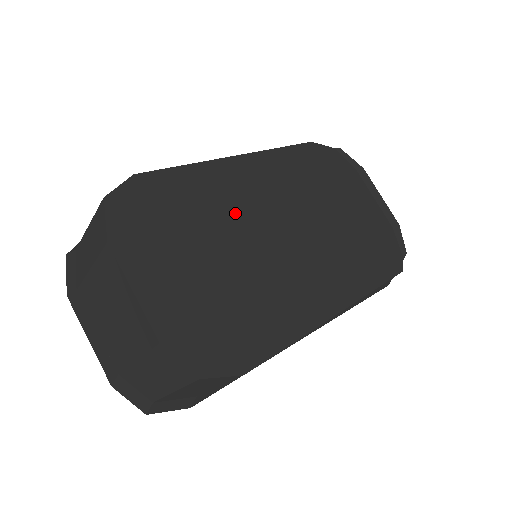
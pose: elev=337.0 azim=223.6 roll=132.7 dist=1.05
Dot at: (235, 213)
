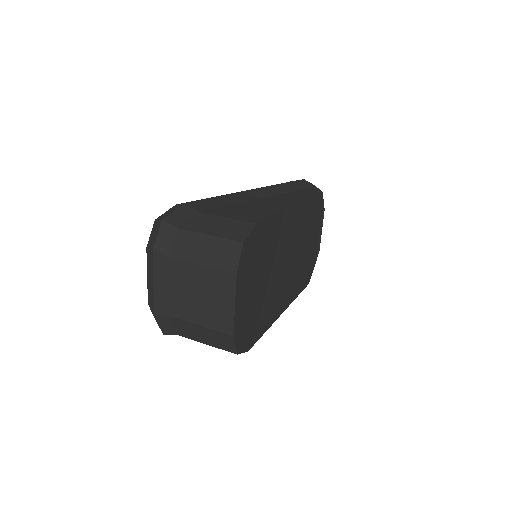
Dot at: (277, 249)
